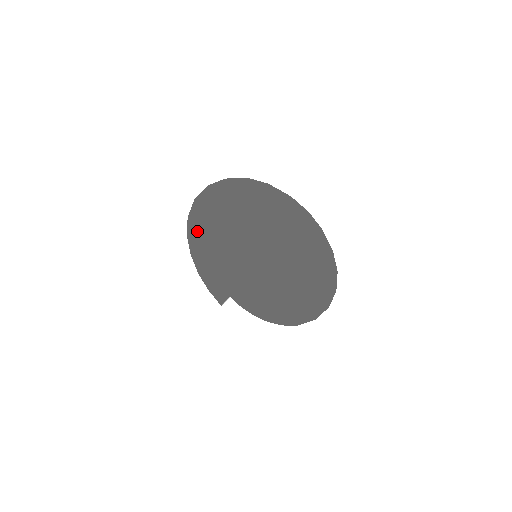
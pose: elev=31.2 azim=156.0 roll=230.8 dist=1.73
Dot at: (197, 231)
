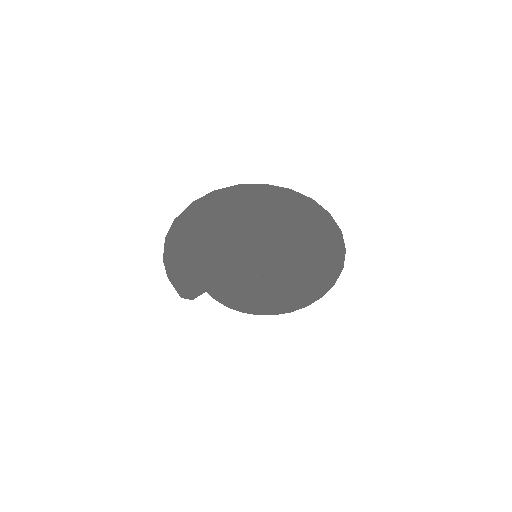
Dot at: (211, 234)
